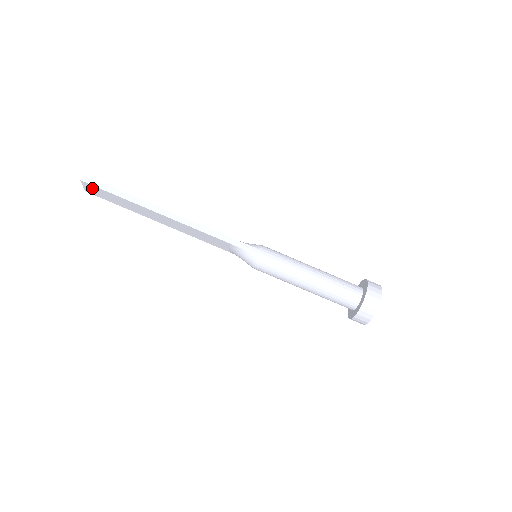
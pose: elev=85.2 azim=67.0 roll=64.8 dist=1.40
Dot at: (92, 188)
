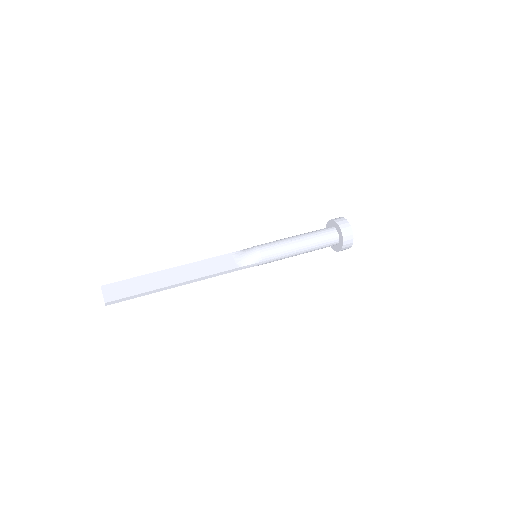
Dot at: (112, 289)
